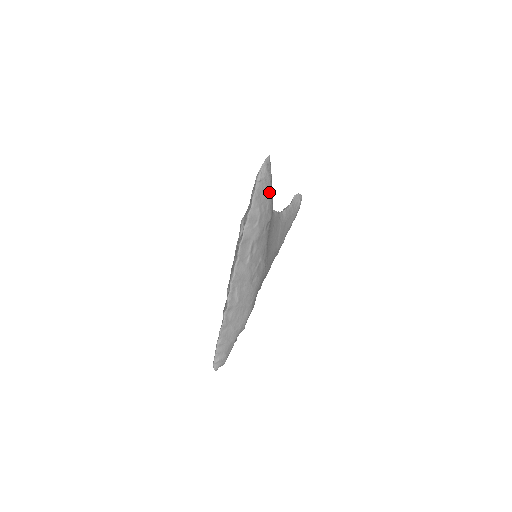
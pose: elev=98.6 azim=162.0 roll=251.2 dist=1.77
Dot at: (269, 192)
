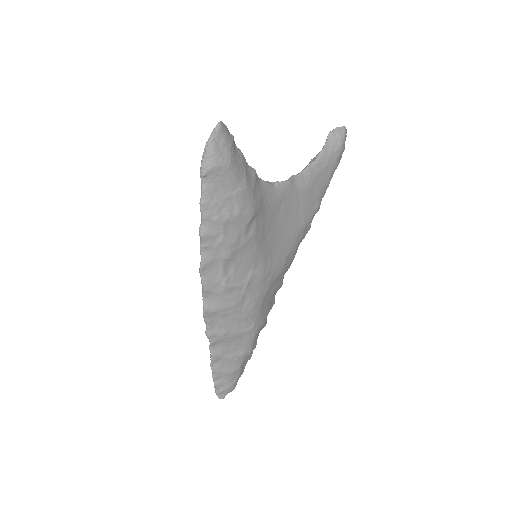
Dot at: (234, 183)
